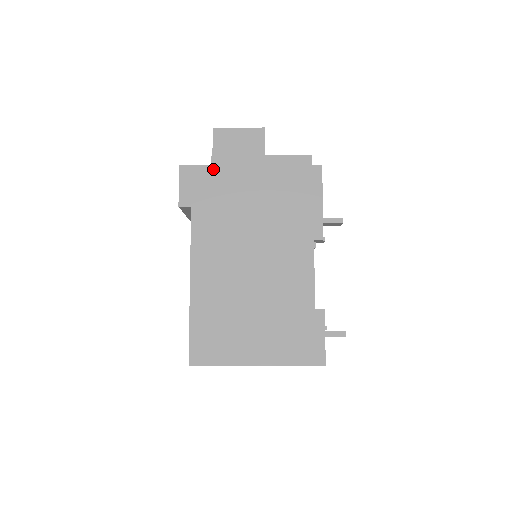
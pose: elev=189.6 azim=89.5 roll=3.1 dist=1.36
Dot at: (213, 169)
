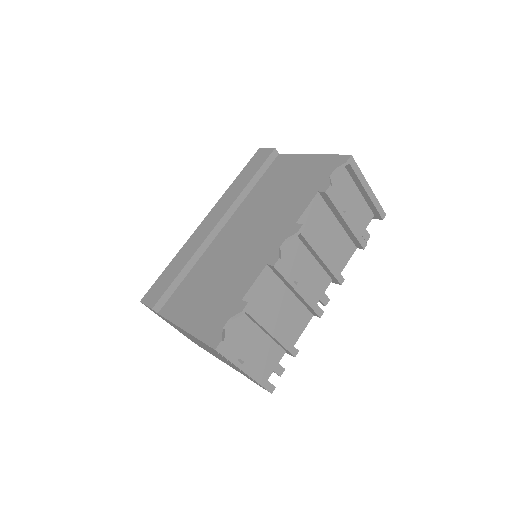
Dot at: occluded
